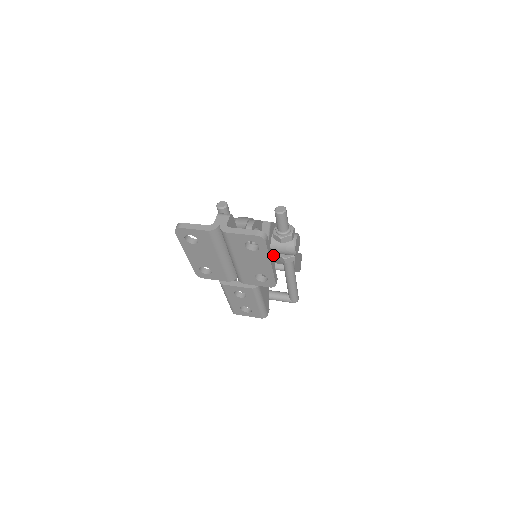
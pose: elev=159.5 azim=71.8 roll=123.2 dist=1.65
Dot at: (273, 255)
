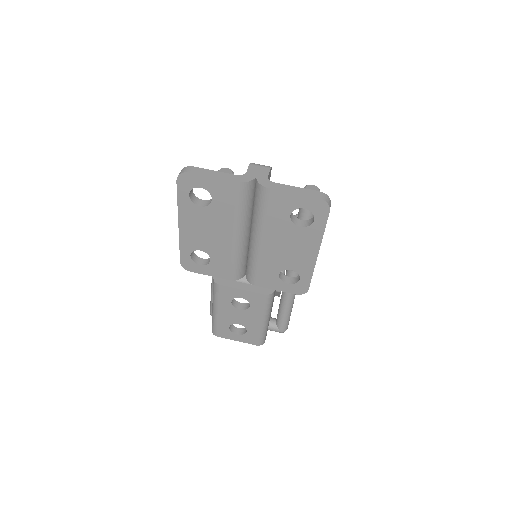
Dot at: occluded
